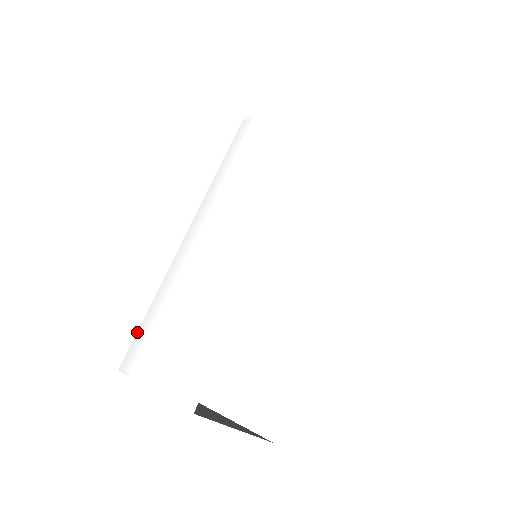
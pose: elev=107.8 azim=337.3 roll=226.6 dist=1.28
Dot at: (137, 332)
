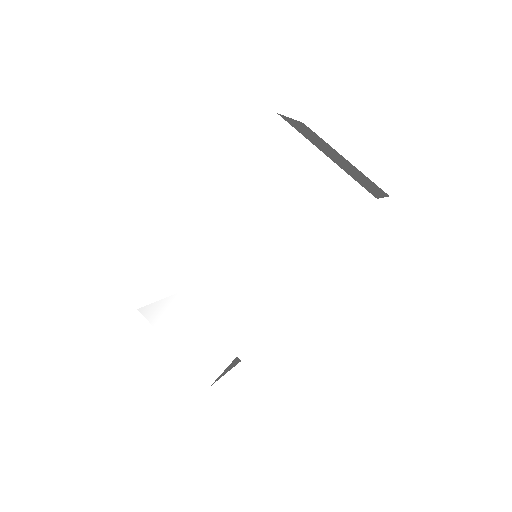
Dot at: (152, 288)
